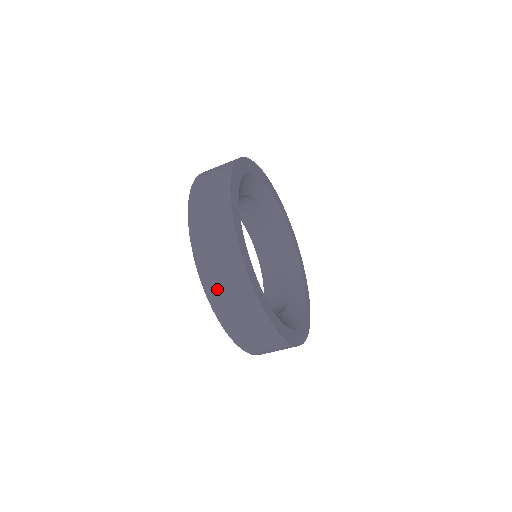
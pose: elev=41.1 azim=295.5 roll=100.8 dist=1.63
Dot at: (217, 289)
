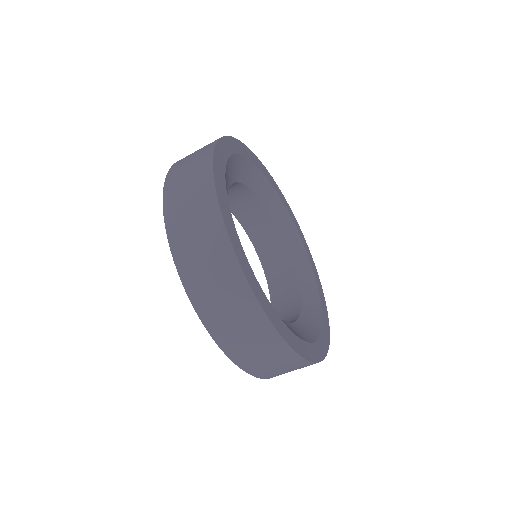
Dot at: (268, 372)
